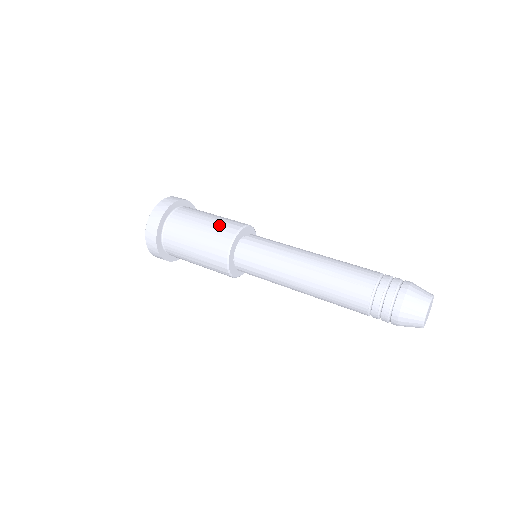
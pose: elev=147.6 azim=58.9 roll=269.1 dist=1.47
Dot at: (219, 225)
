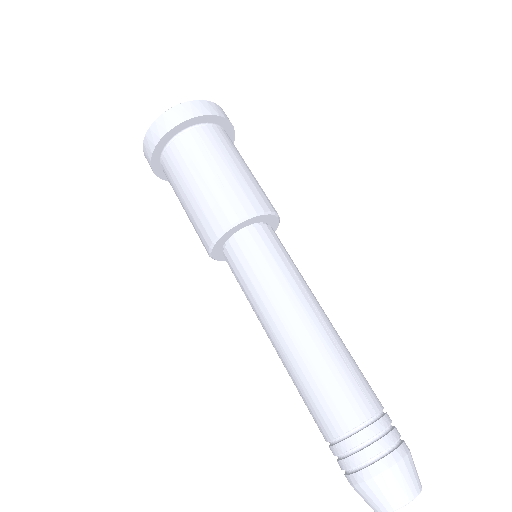
Dot at: (197, 217)
